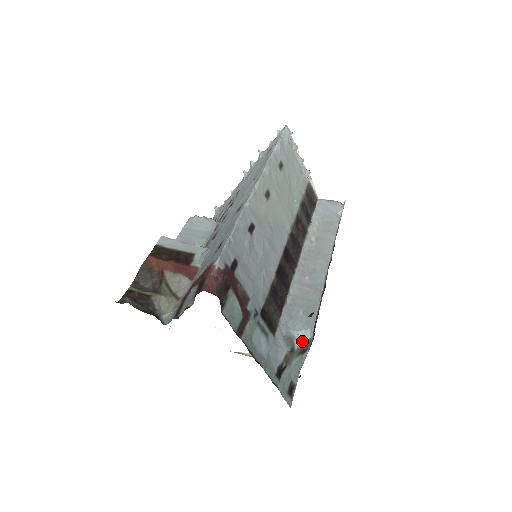
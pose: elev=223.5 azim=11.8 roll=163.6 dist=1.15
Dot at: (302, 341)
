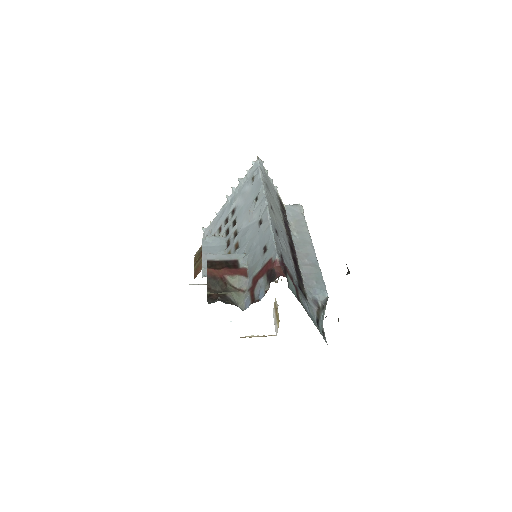
Dot at: (322, 300)
